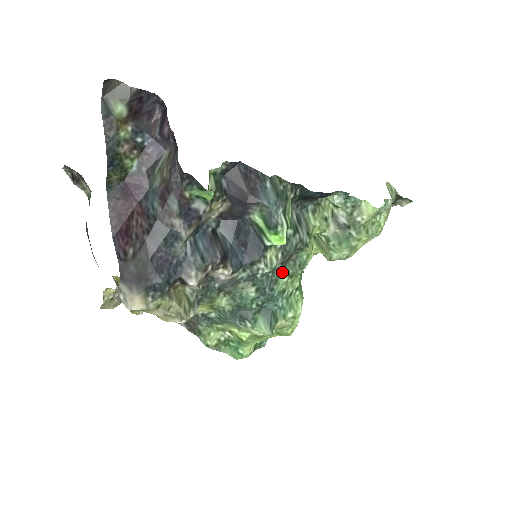
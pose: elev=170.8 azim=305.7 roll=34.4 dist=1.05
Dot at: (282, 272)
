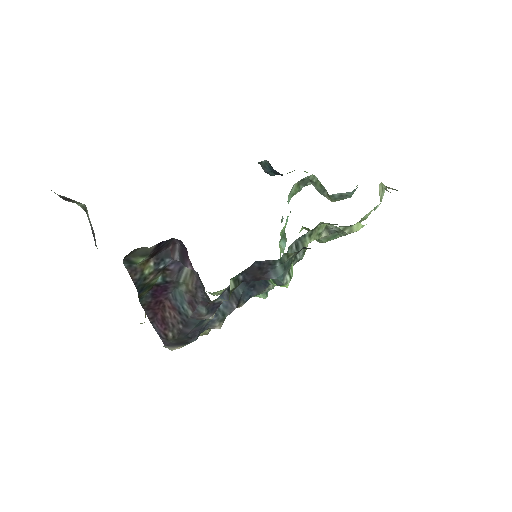
Dot at: occluded
